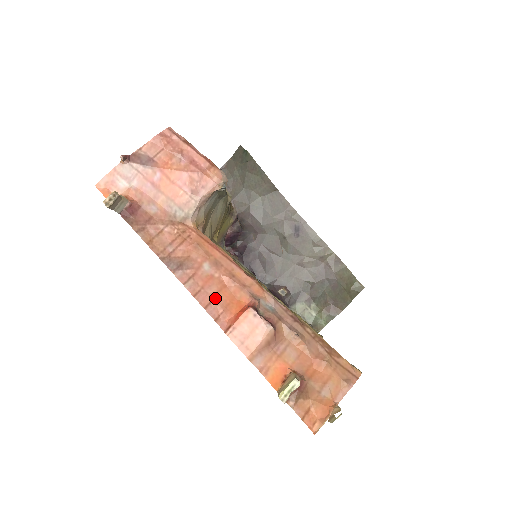
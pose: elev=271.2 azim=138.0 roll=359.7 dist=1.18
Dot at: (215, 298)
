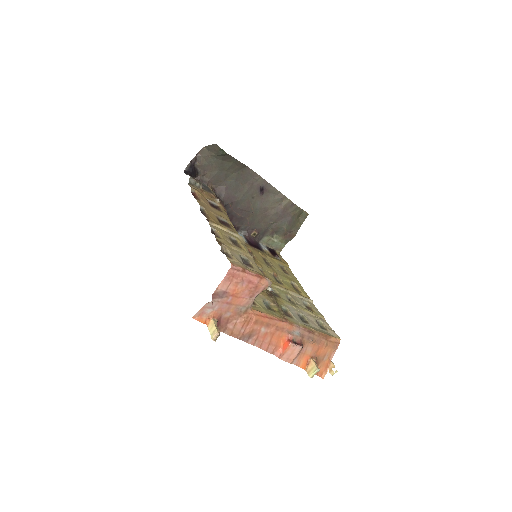
Dot at: (270, 343)
